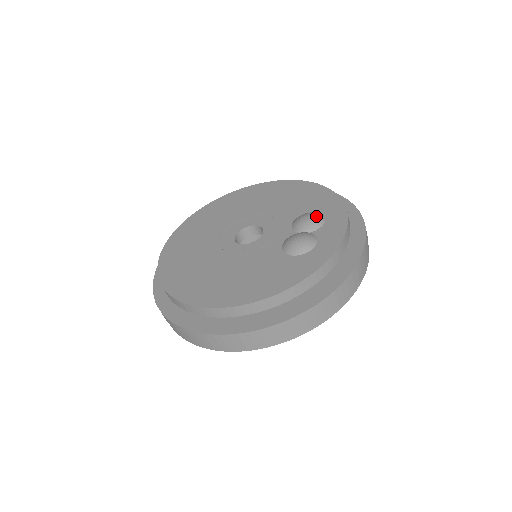
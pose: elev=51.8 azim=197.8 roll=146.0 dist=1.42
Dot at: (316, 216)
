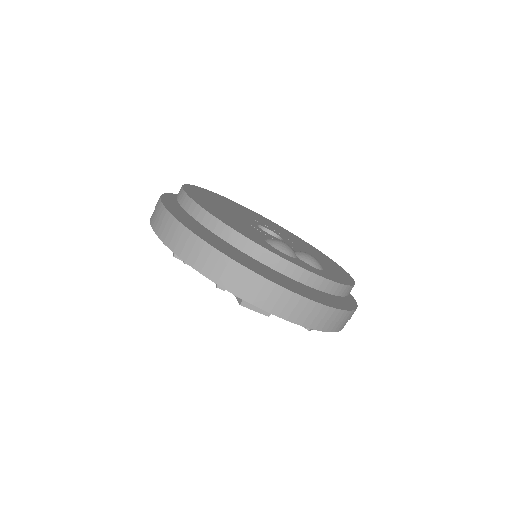
Dot at: (317, 261)
